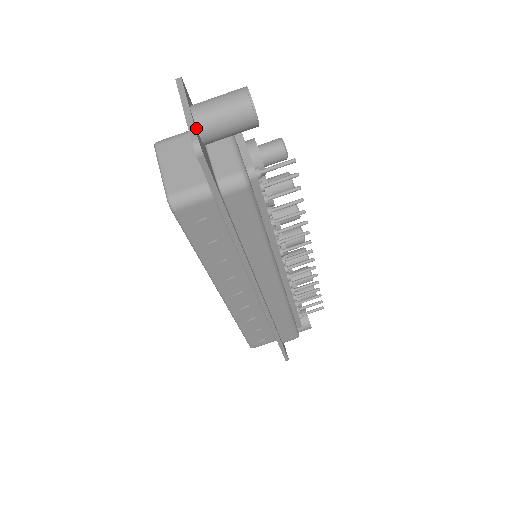
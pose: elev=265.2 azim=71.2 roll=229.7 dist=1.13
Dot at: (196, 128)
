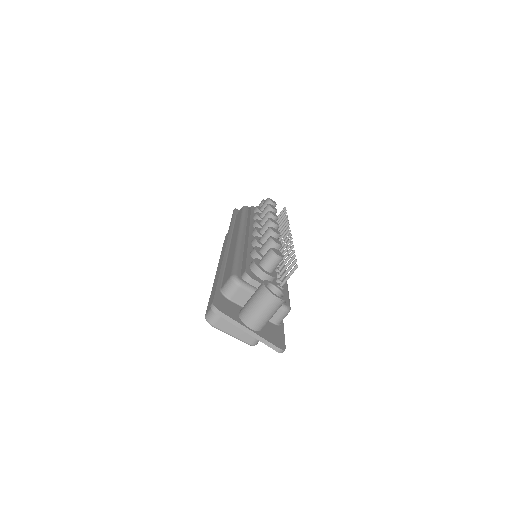
Dot at: (262, 334)
